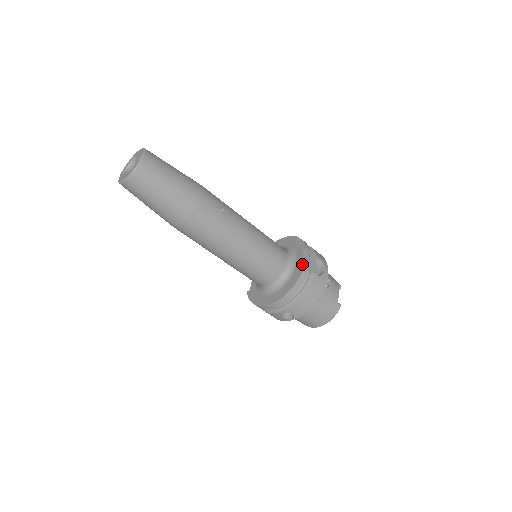
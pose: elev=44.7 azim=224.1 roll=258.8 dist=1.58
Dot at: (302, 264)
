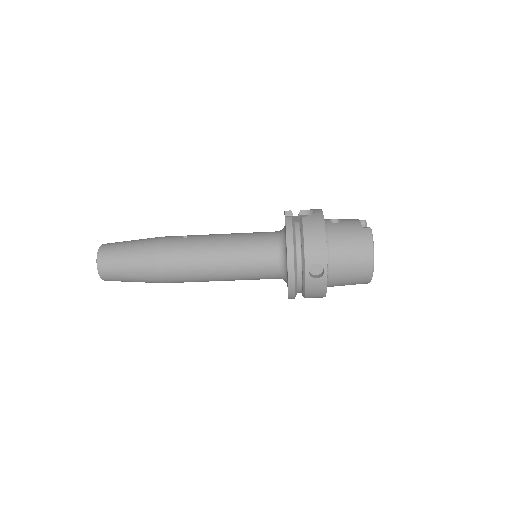
Dot at: occluded
